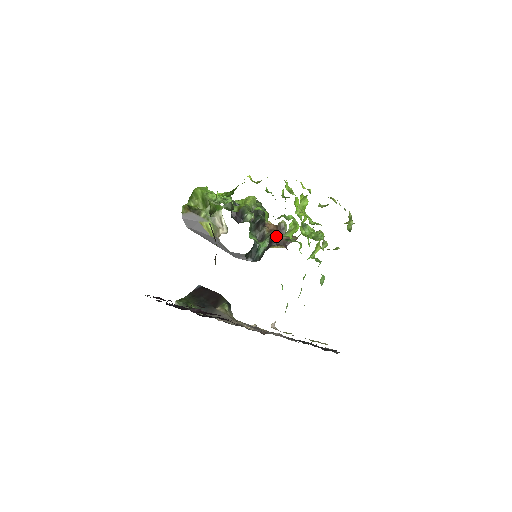
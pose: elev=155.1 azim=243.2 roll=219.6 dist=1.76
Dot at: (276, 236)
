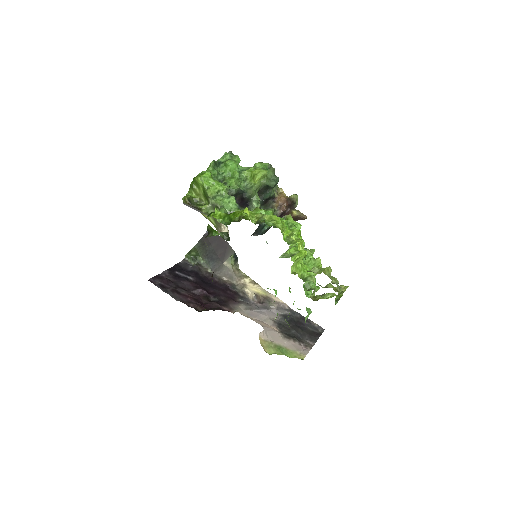
Dot at: (285, 211)
